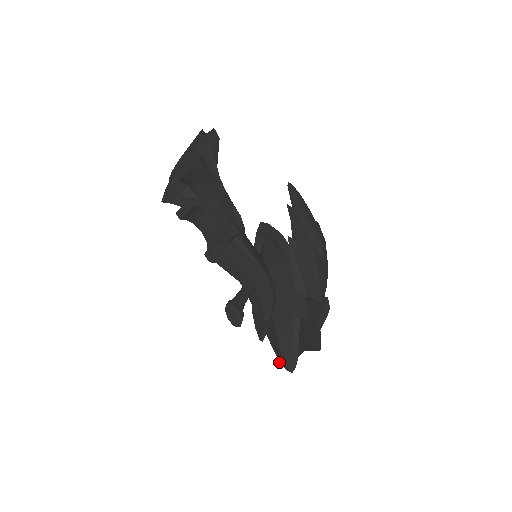
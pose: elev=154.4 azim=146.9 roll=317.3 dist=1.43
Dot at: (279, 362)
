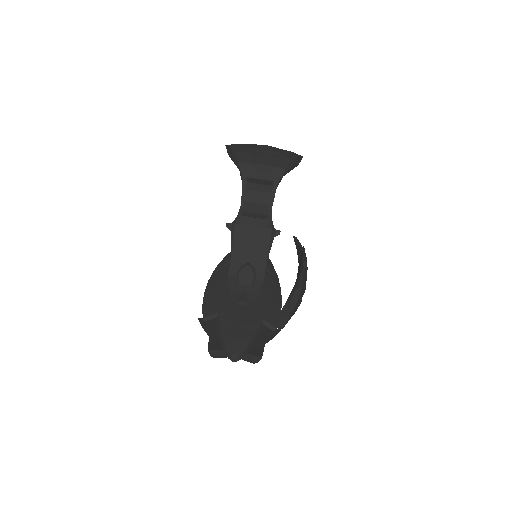
Dot at: (210, 348)
